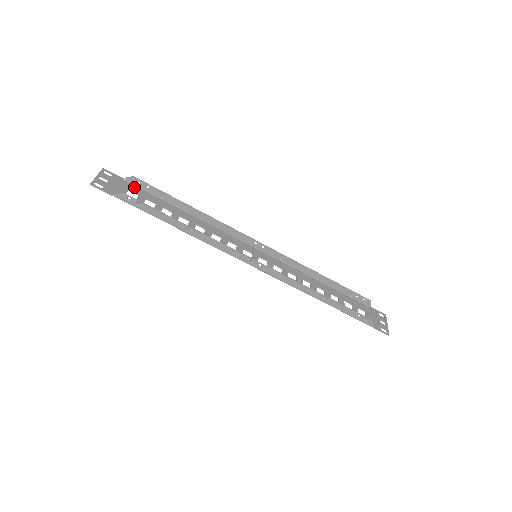
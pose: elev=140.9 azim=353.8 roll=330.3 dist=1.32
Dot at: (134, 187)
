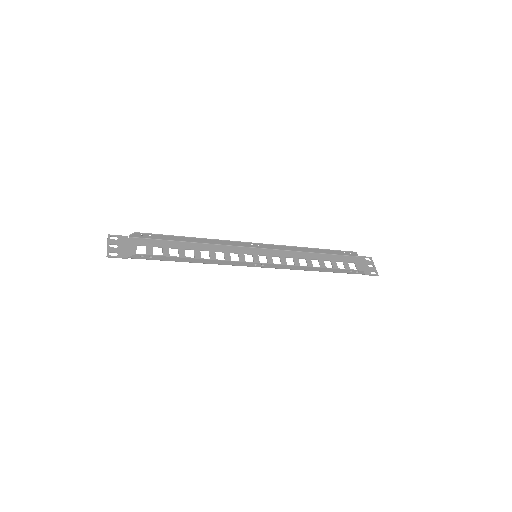
Dot at: (139, 240)
